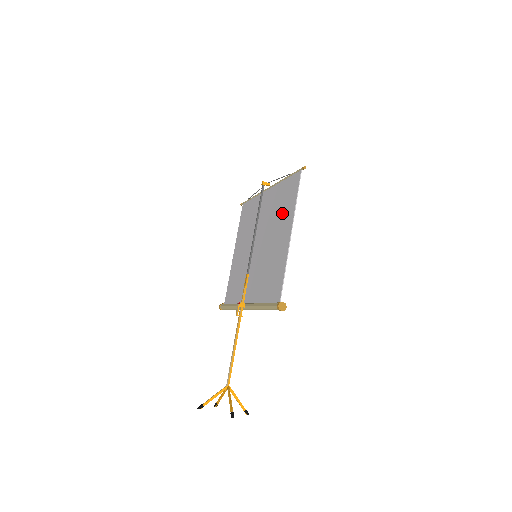
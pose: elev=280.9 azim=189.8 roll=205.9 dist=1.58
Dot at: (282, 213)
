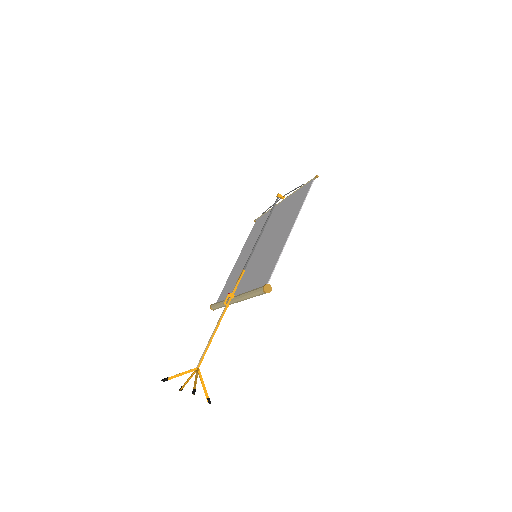
Dot at: (288, 215)
